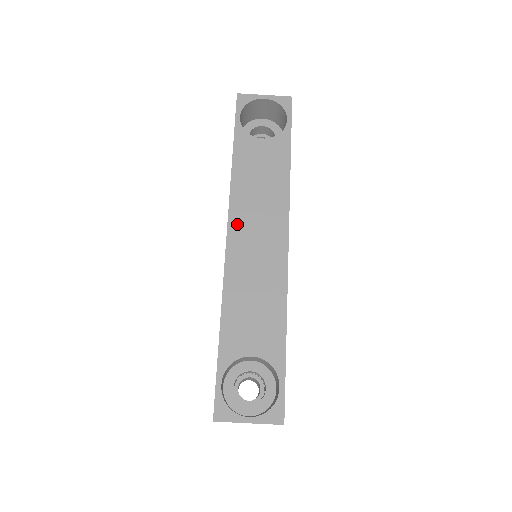
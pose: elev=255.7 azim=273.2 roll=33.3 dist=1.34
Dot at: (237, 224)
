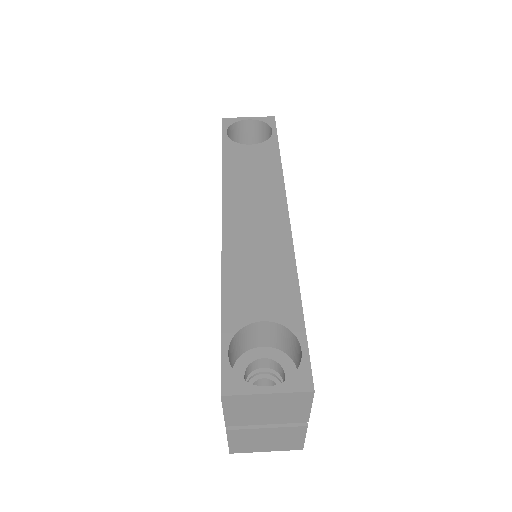
Dot at: (232, 207)
